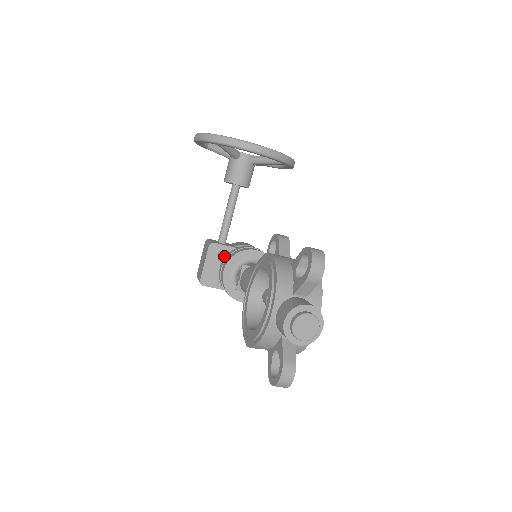
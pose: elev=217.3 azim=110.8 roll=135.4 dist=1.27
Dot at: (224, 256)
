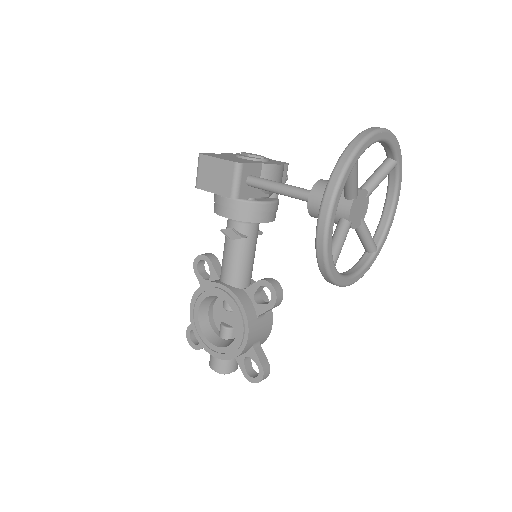
Dot at: occluded
